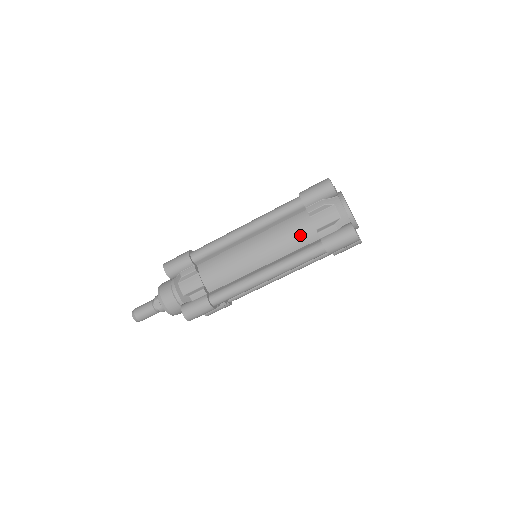
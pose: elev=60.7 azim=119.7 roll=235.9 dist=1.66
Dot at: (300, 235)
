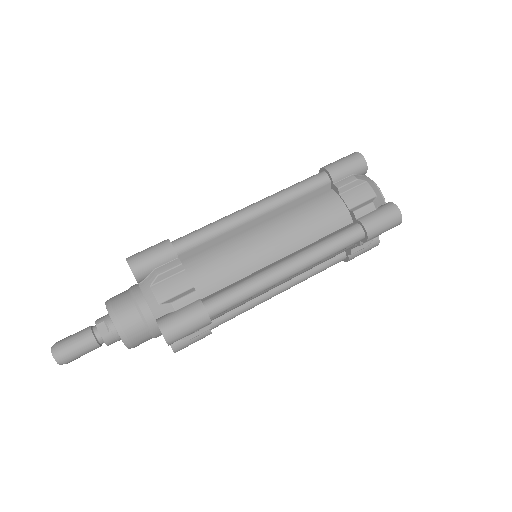
Dot at: (329, 216)
